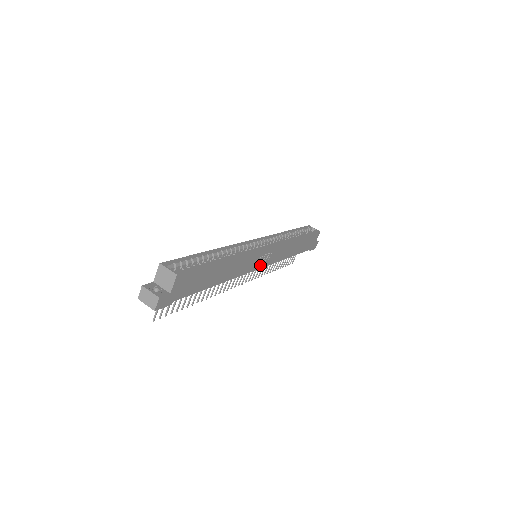
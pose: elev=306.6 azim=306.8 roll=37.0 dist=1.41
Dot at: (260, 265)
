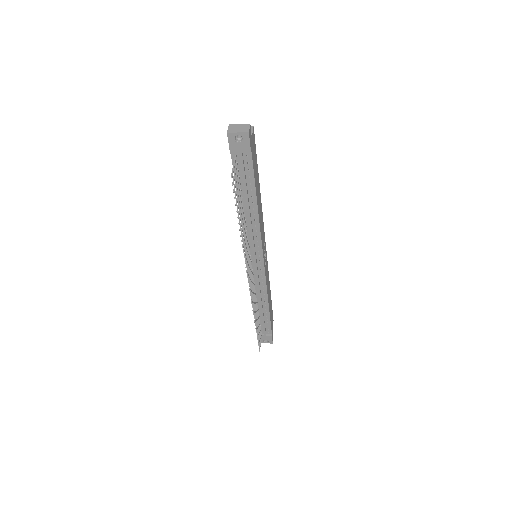
Dot at: (264, 259)
